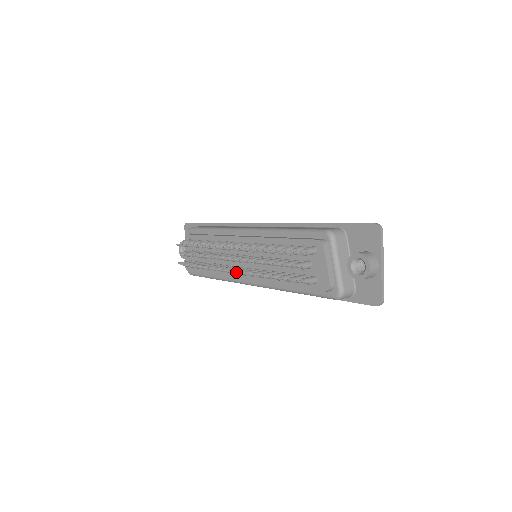
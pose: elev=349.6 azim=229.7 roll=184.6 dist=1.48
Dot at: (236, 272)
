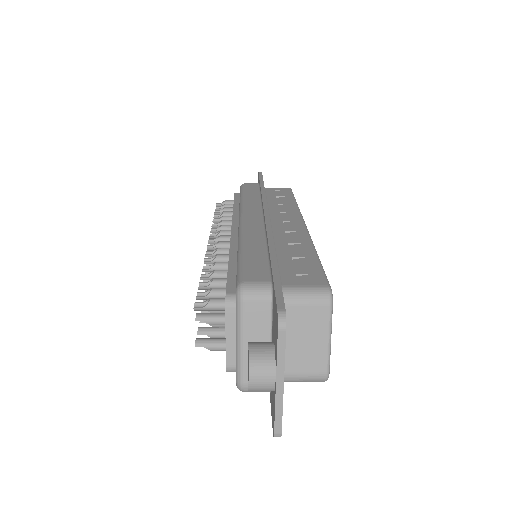
Dot at: occluded
